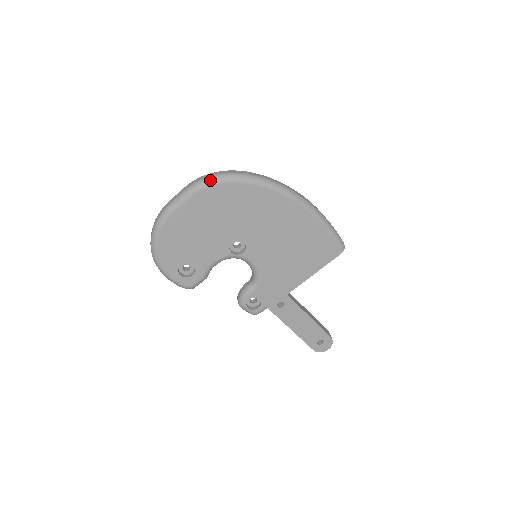
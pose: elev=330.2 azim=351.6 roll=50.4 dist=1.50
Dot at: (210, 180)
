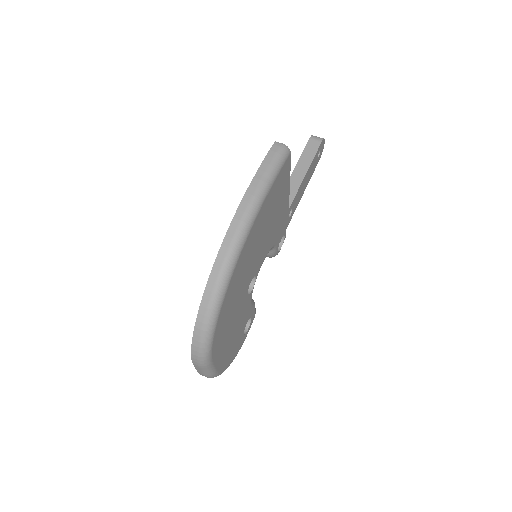
Dot at: (206, 352)
